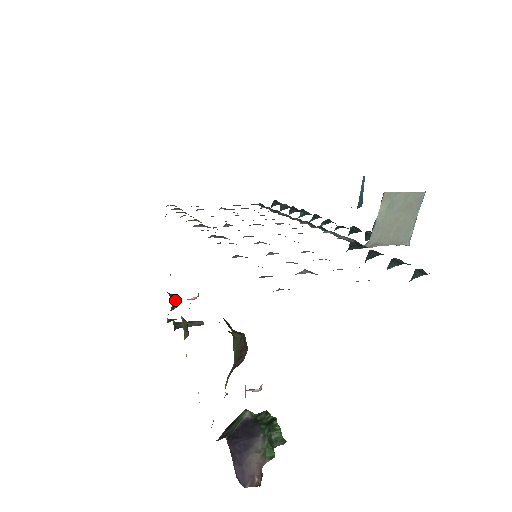
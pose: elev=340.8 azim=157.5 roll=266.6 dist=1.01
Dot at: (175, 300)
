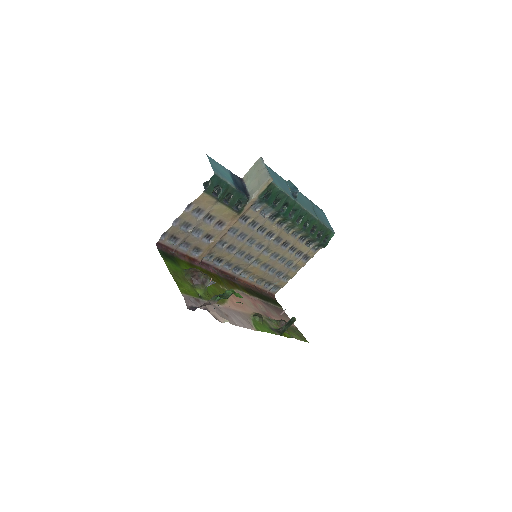
Dot at: (280, 320)
